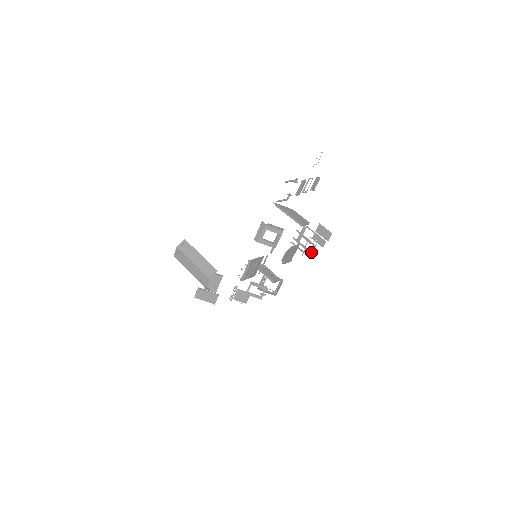
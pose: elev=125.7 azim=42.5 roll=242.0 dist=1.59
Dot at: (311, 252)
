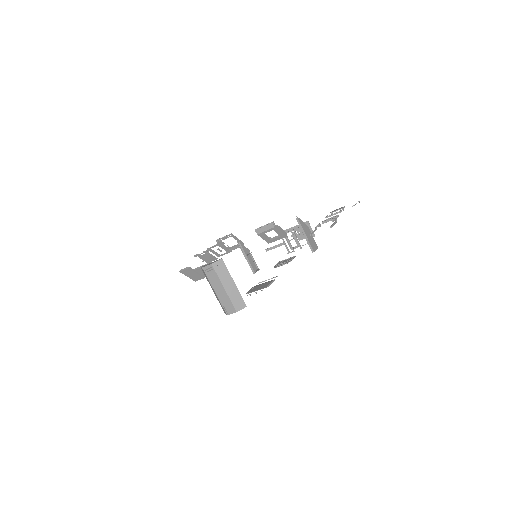
Dot at: occluded
